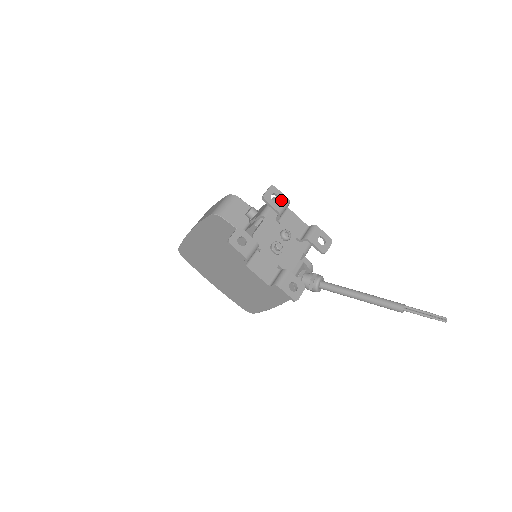
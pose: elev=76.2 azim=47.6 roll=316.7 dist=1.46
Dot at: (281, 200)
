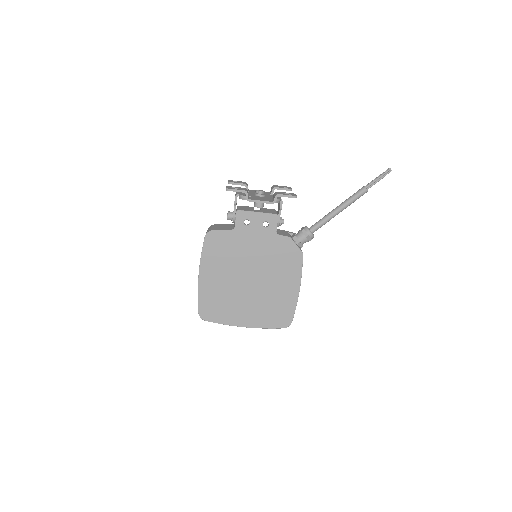
Dot at: (241, 182)
